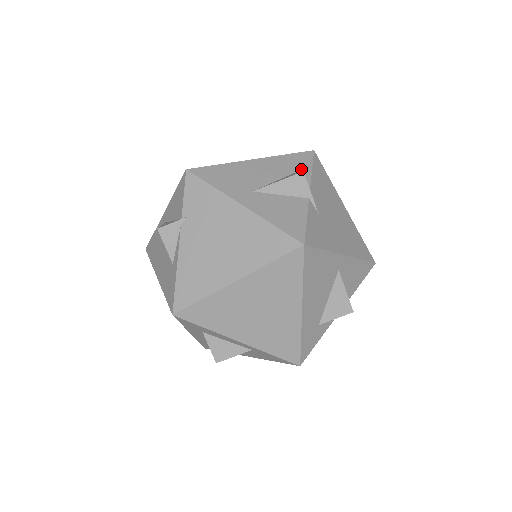
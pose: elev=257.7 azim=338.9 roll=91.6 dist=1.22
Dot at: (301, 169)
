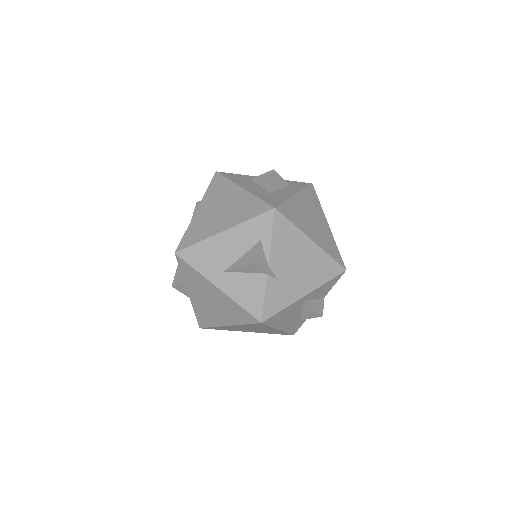
Dot at: (262, 238)
